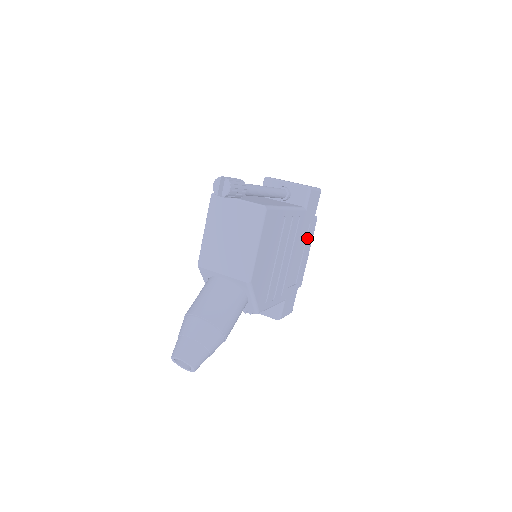
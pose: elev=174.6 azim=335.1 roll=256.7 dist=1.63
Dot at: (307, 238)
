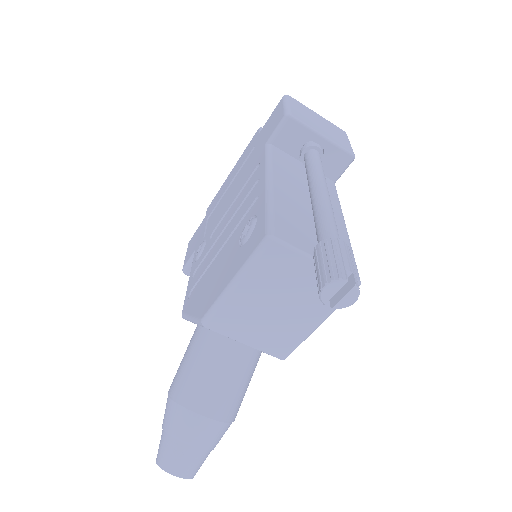
Dot at: occluded
